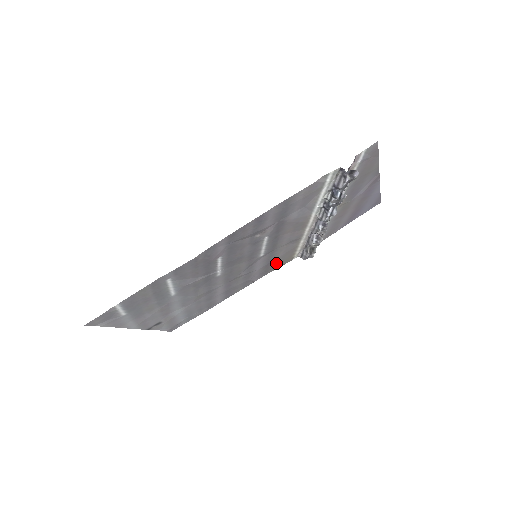
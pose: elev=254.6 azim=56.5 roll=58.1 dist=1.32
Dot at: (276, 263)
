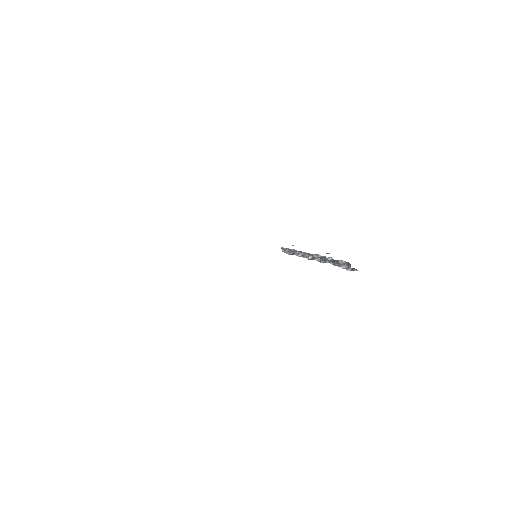
Dot at: occluded
